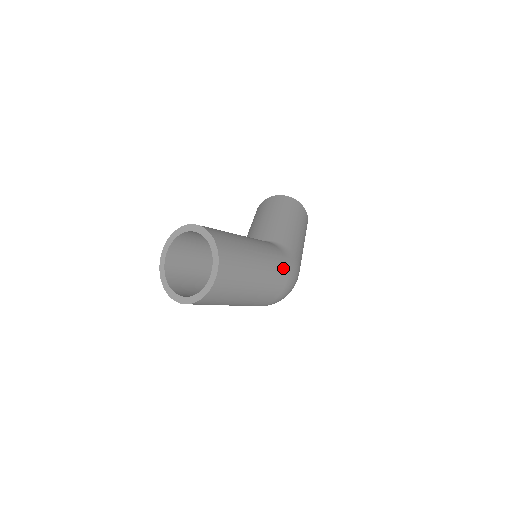
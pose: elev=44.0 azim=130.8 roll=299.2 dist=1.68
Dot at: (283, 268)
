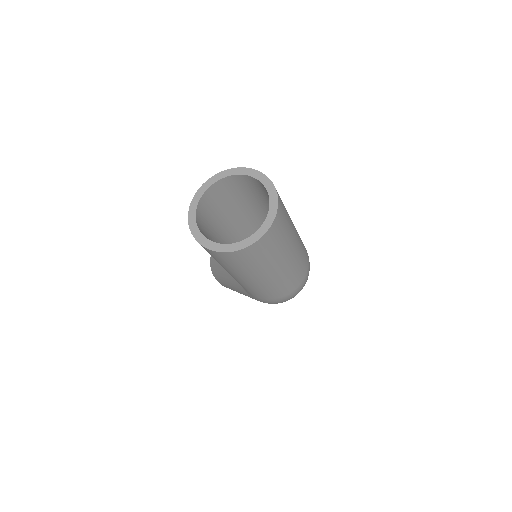
Dot at: occluded
